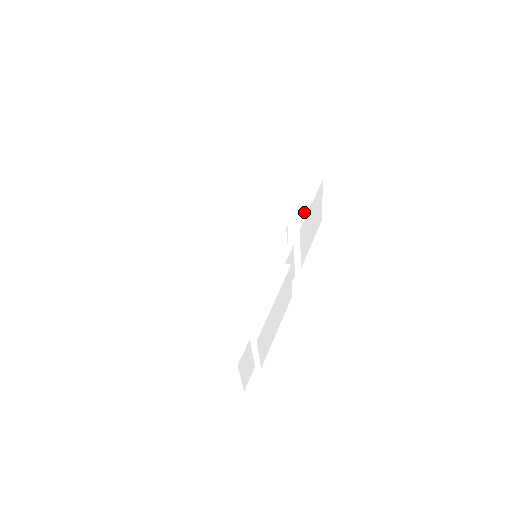
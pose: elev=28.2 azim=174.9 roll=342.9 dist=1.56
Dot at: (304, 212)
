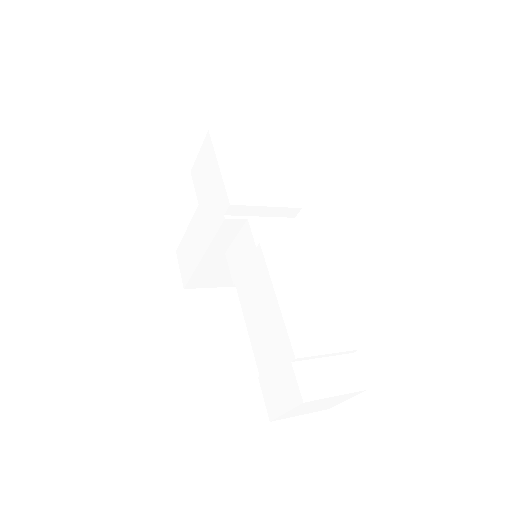
Dot at: (221, 184)
